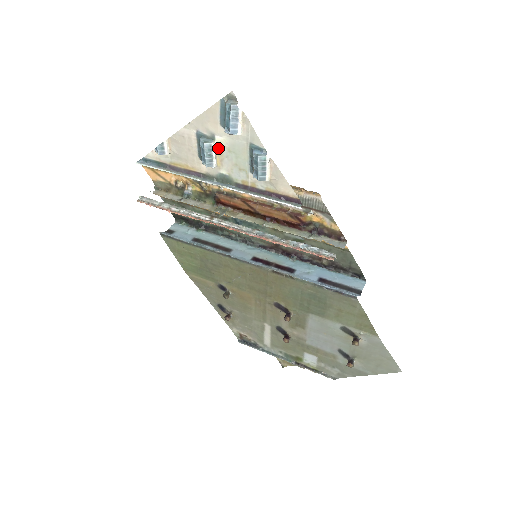
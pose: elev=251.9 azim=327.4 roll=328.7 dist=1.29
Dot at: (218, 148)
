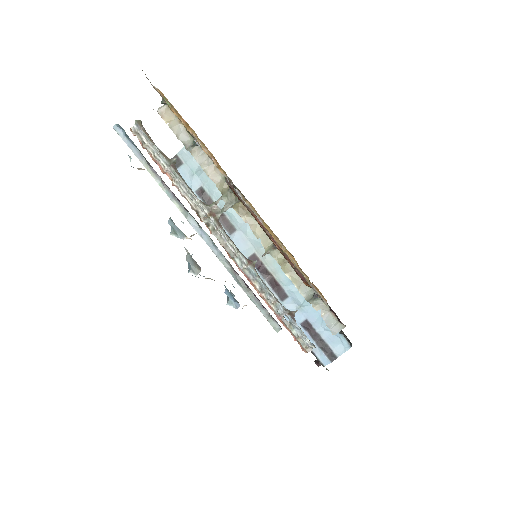
Dot at: occluded
